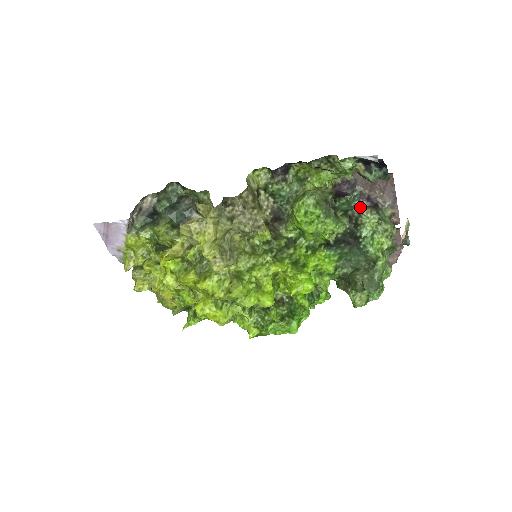
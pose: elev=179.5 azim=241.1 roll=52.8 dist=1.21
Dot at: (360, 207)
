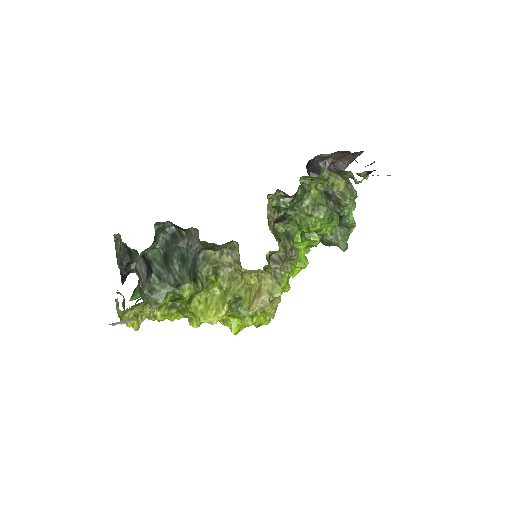
Dot at: (329, 177)
